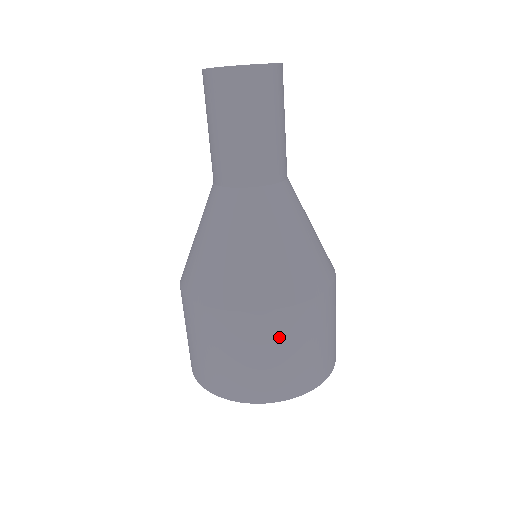
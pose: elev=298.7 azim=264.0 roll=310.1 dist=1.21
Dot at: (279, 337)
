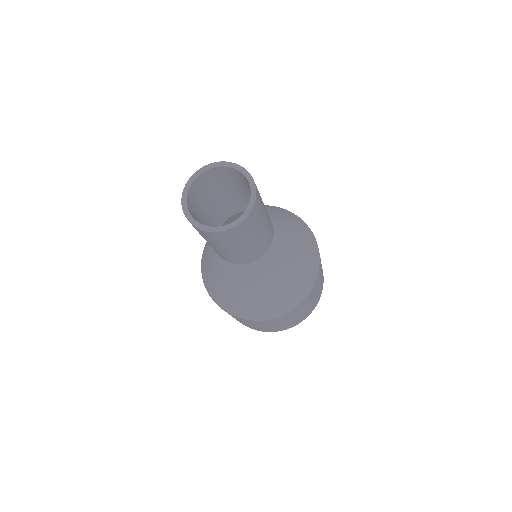
Dot at: (312, 296)
